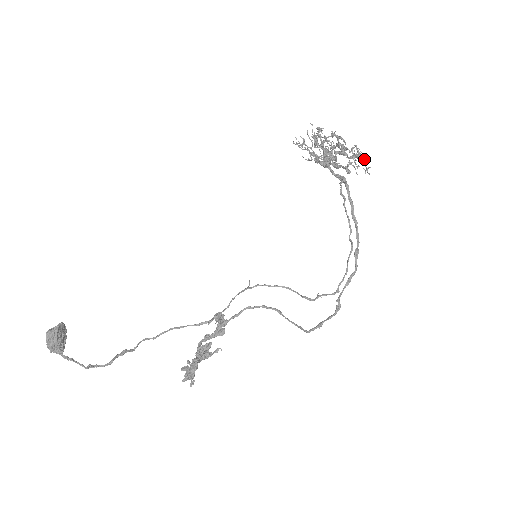
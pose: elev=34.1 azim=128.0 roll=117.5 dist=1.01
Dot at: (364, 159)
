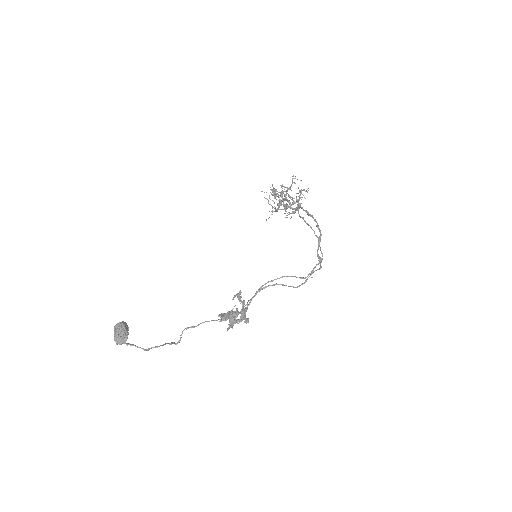
Dot at: (304, 189)
